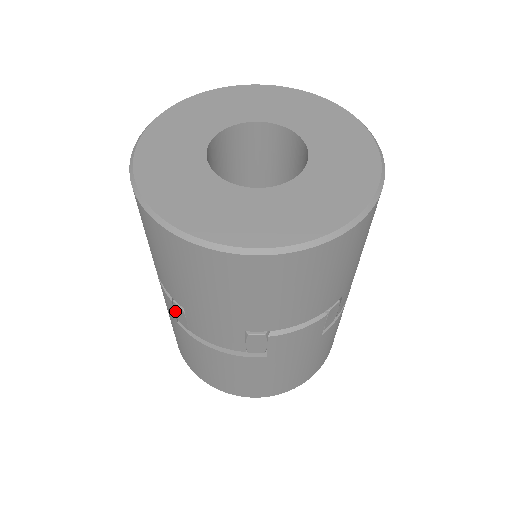
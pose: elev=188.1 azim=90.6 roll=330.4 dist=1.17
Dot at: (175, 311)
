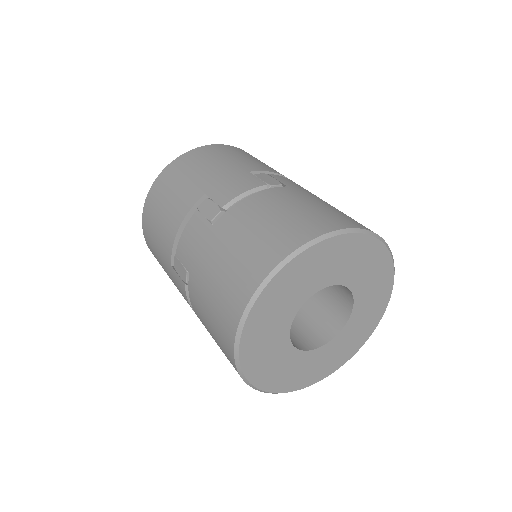
Dot at: occluded
